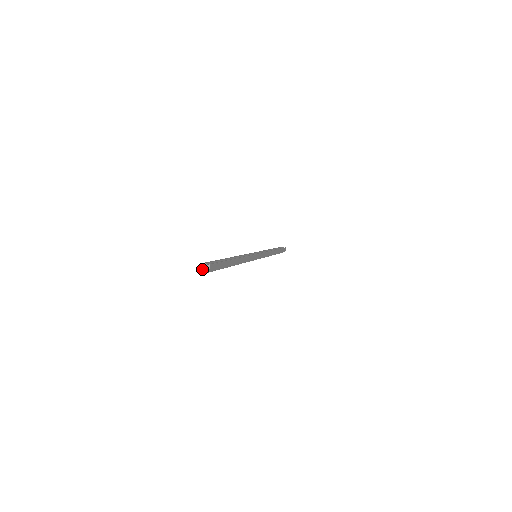
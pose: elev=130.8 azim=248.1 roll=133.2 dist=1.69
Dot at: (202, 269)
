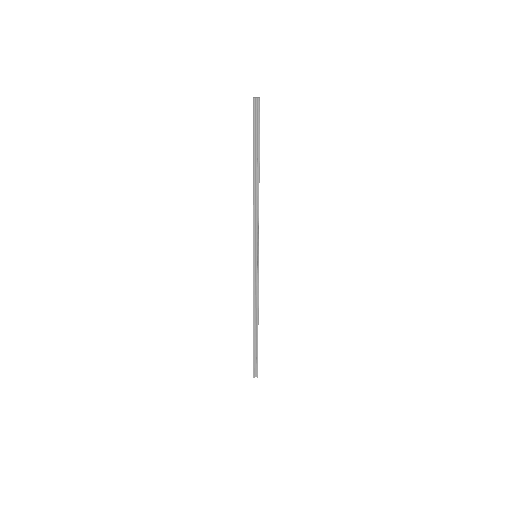
Dot at: (253, 98)
